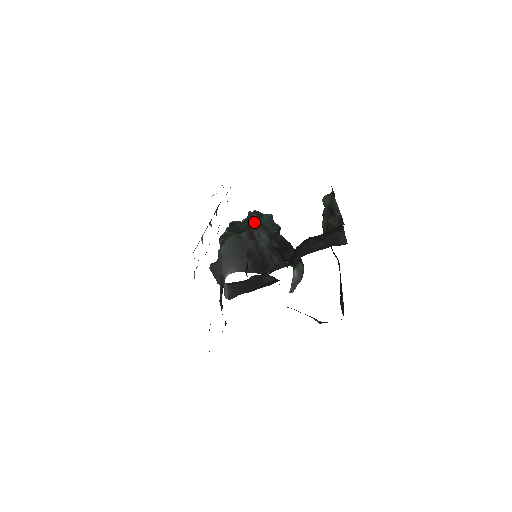
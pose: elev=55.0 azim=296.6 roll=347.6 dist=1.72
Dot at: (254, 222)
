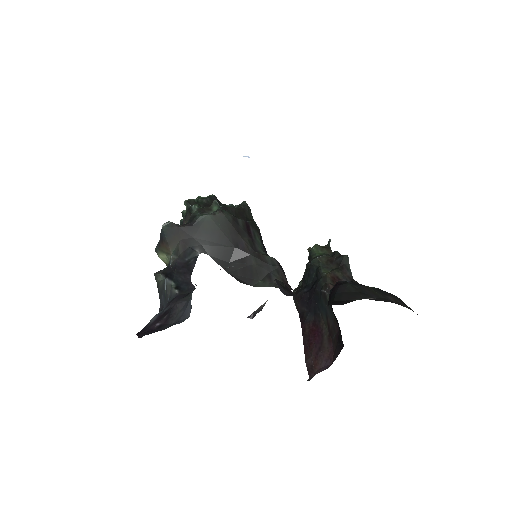
Dot at: (249, 216)
